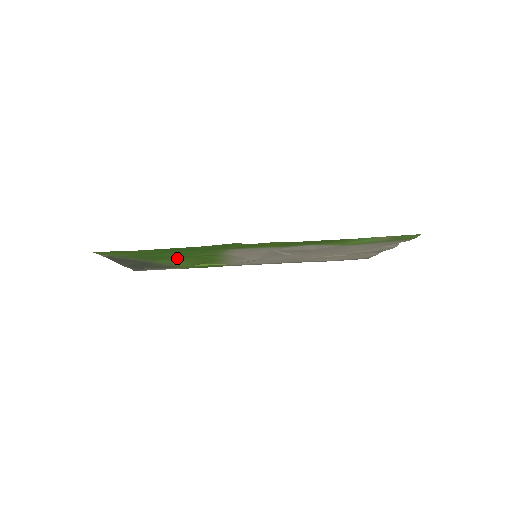
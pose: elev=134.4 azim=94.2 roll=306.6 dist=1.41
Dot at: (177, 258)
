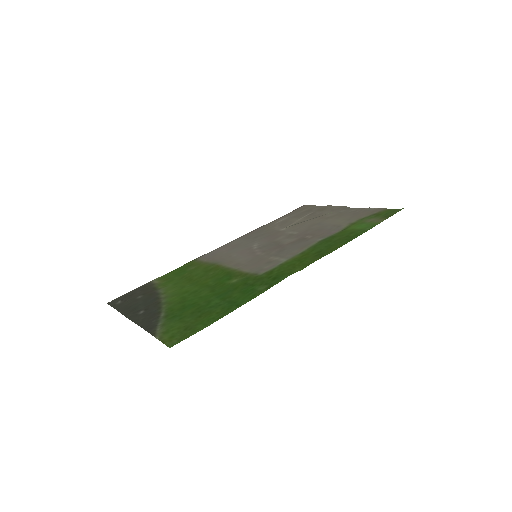
Dot at: (197, 292)
